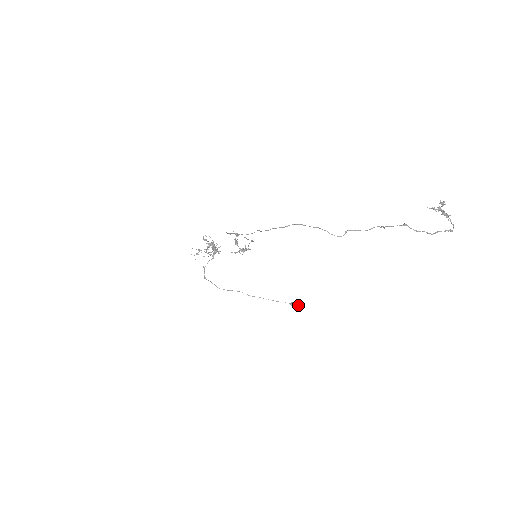
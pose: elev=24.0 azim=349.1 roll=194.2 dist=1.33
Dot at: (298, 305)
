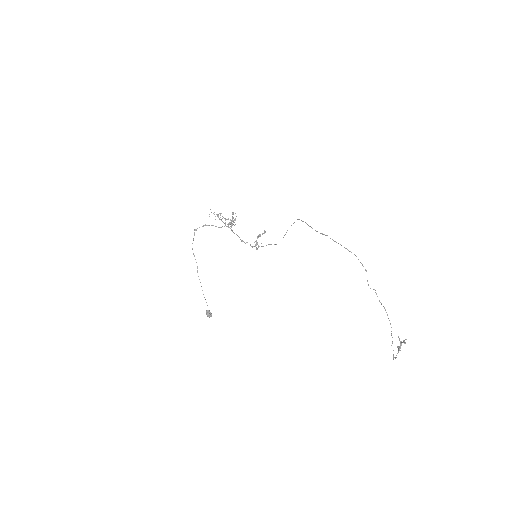
Dot at: (211, 316)
